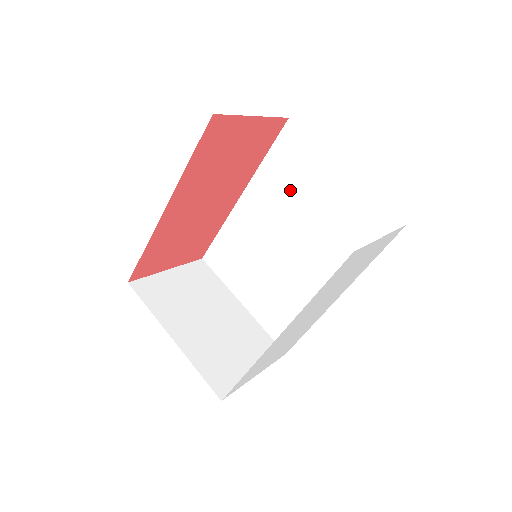
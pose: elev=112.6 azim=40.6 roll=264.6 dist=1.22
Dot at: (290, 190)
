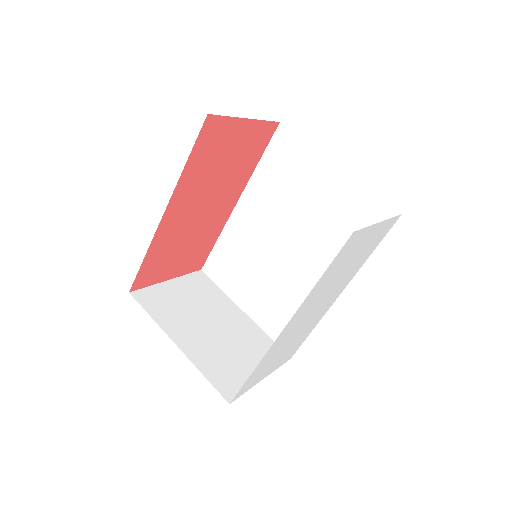
Dot at: (285, 192)
